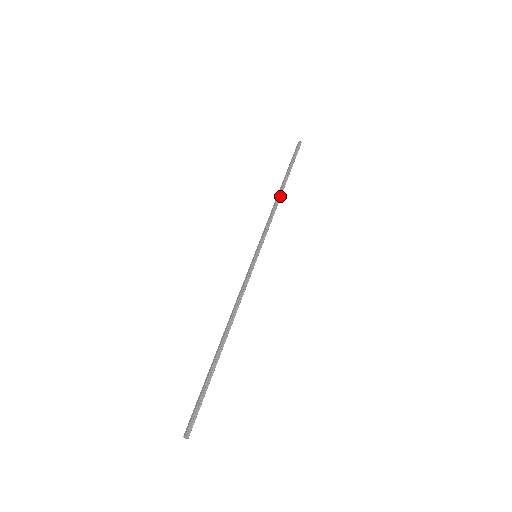
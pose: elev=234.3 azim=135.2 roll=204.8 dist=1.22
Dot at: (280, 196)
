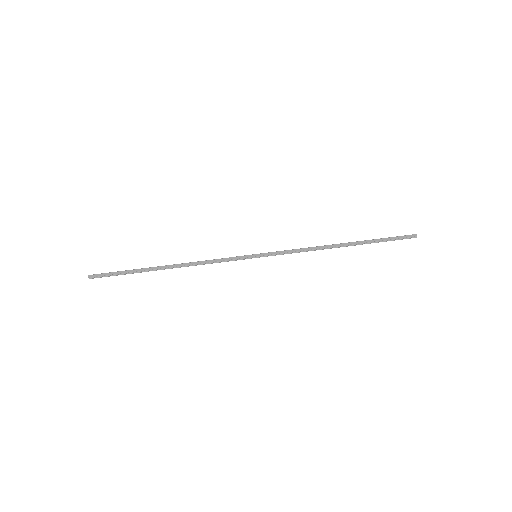
Dot at: occluded
